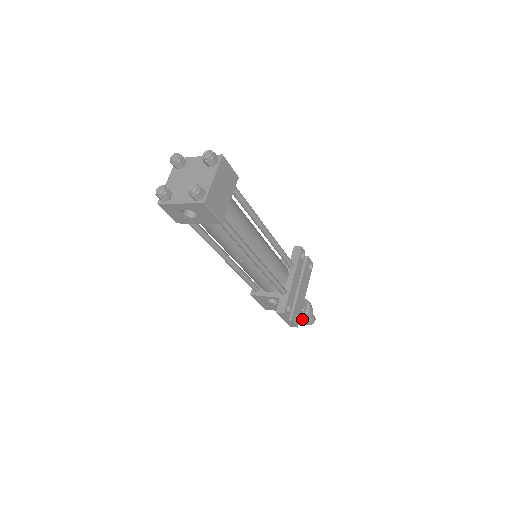
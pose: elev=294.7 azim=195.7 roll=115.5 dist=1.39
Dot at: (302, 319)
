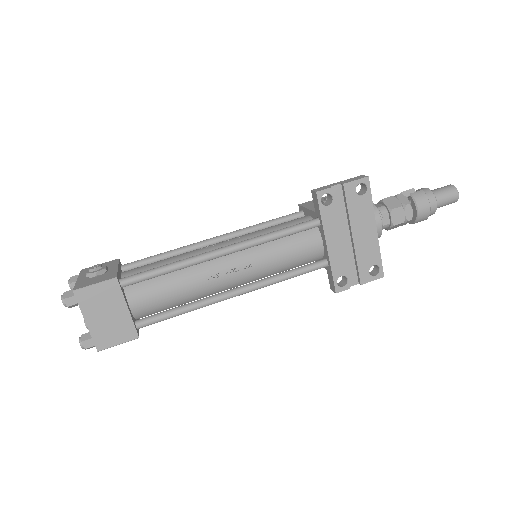
Dot at: (420, 221)
